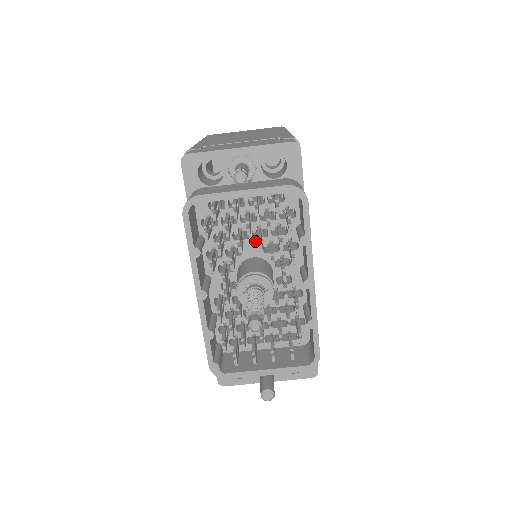
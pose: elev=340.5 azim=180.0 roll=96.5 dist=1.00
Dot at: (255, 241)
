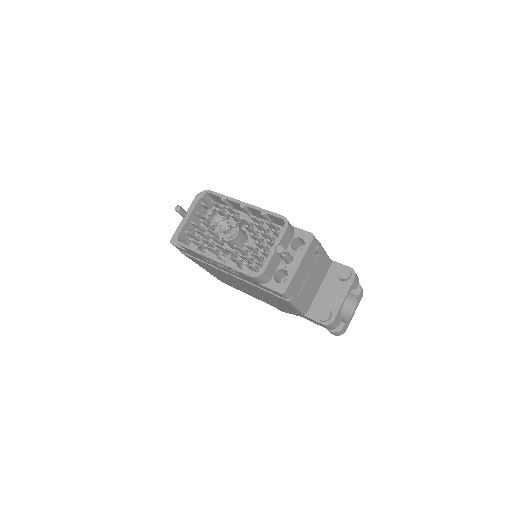
Dot at: occluded
